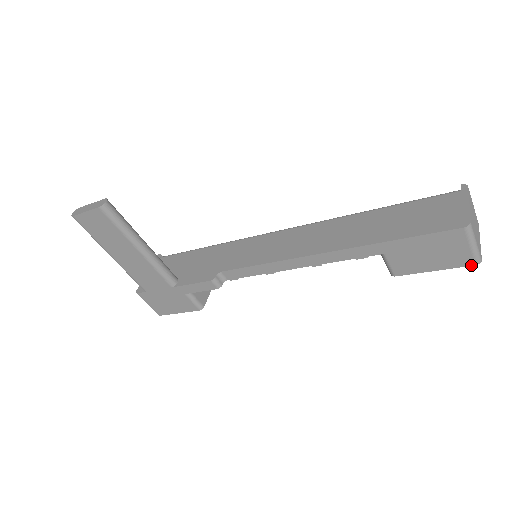
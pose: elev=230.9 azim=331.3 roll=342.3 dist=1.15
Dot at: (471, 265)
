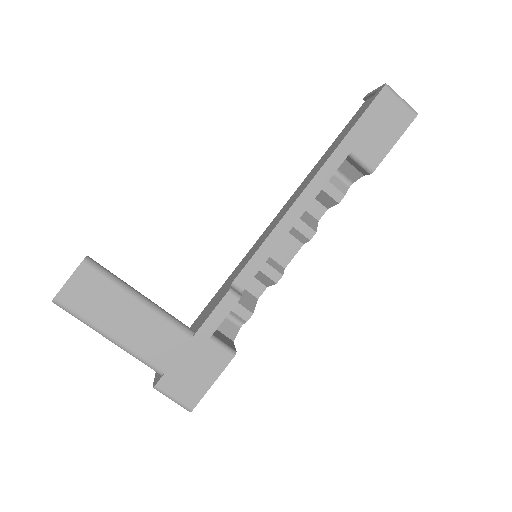
Dot at: (414, 118)
